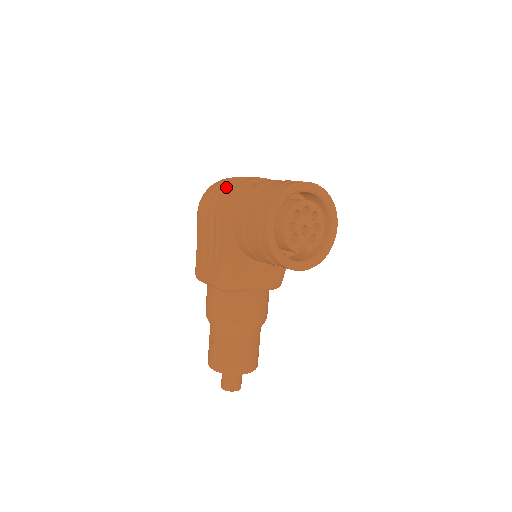
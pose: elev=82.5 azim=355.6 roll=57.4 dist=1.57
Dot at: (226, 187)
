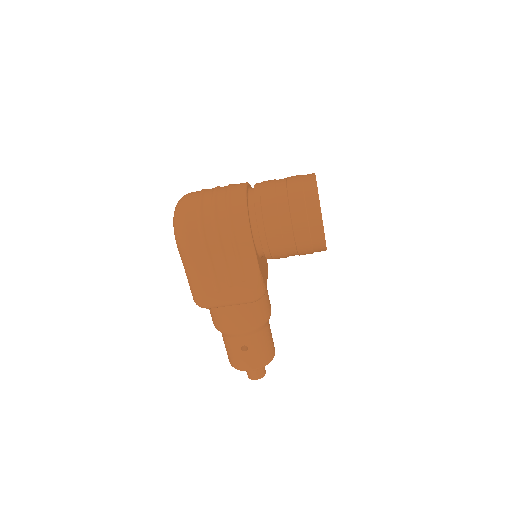
Dot at: (220, 209)
